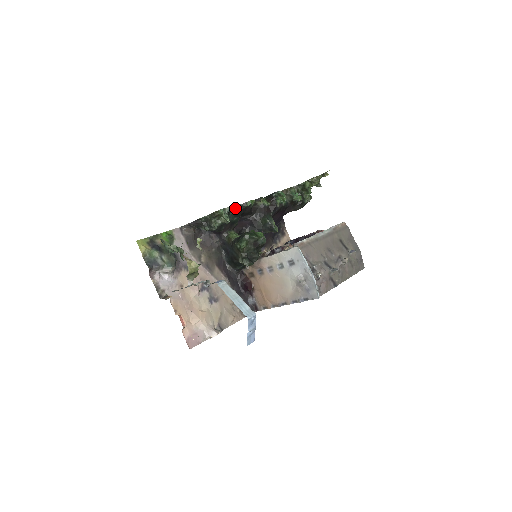
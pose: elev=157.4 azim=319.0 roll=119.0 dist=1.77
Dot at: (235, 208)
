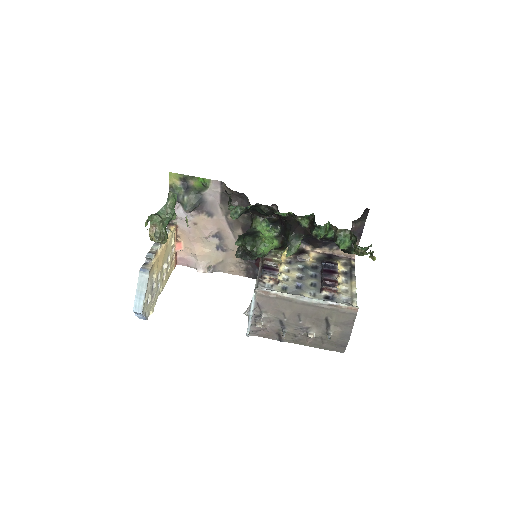
Dot at: (266, 206)
